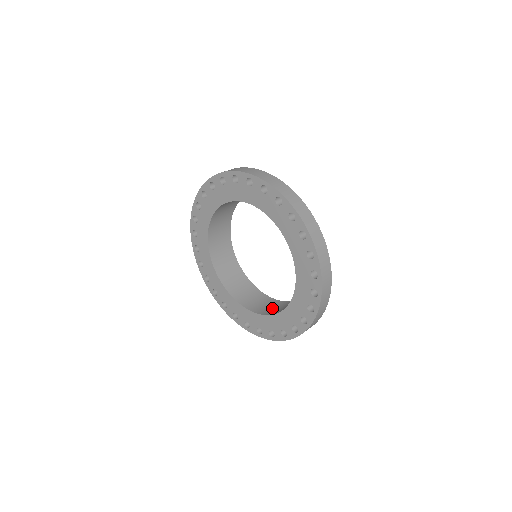
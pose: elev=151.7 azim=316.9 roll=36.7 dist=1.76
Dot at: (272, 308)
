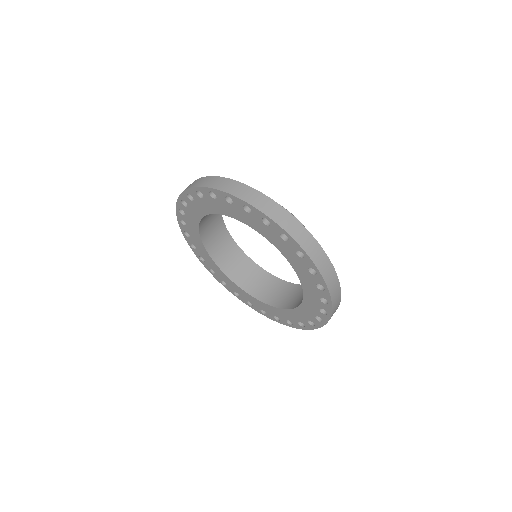
Dot at: (275, 293)
